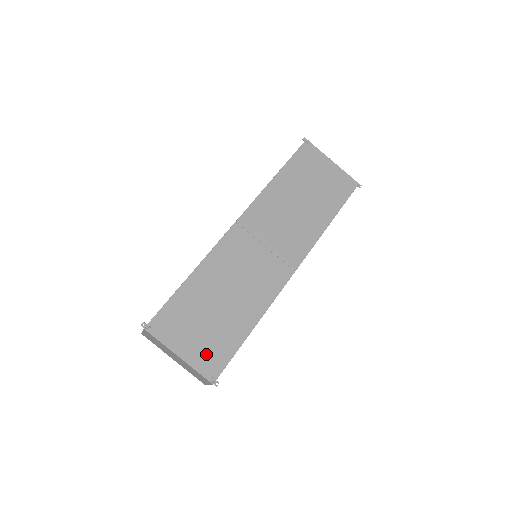
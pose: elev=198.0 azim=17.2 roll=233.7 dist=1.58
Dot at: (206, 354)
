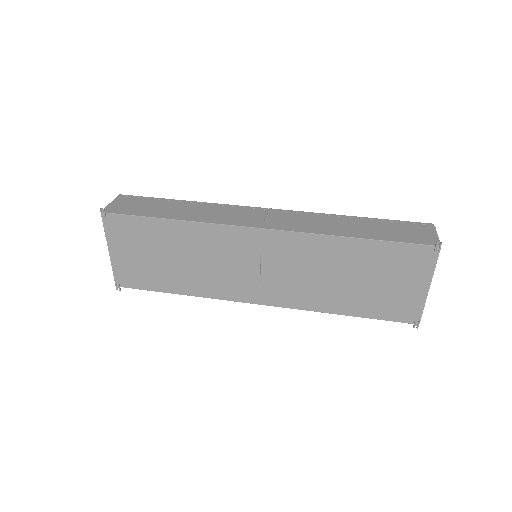
Dot at: (129, 270)
